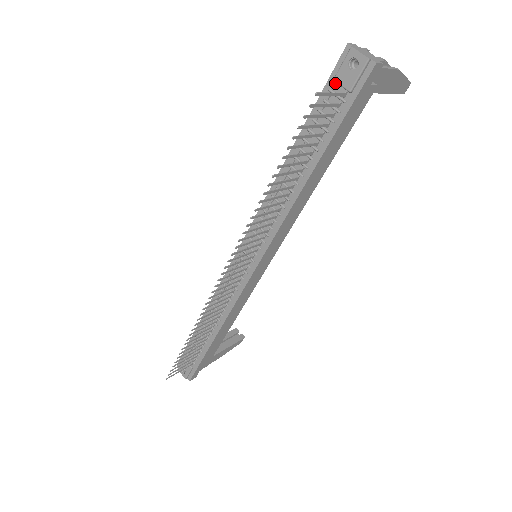
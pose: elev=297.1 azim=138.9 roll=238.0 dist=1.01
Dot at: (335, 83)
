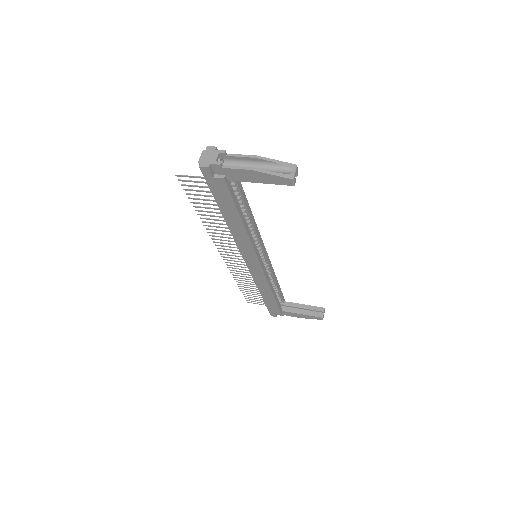
Dot at: occluded
